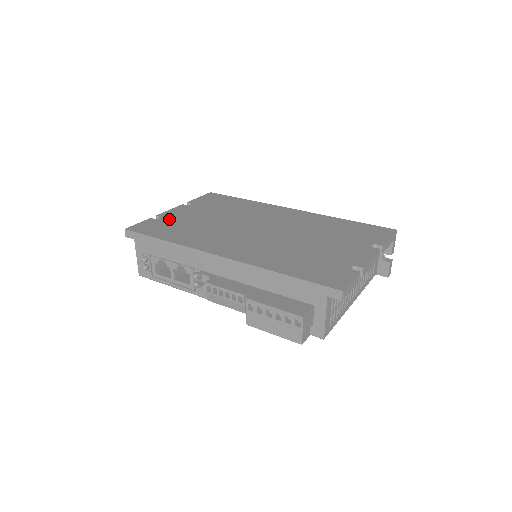
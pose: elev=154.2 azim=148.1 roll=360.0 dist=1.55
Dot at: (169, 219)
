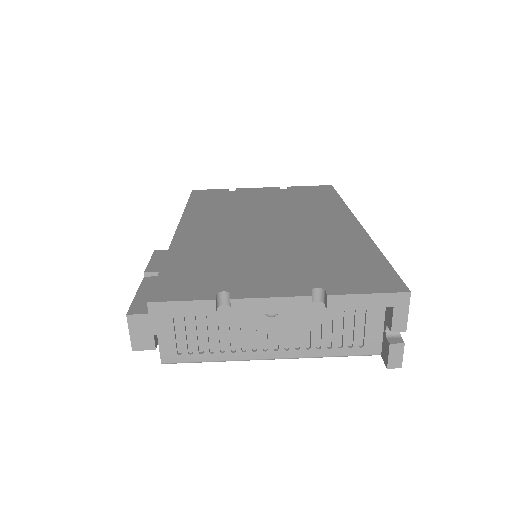
Dot at: (235, 193)
